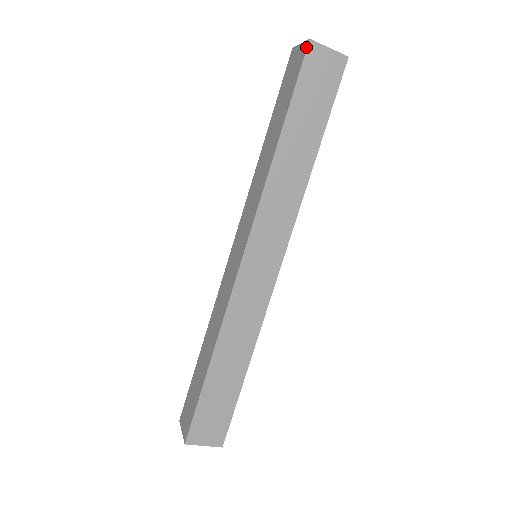
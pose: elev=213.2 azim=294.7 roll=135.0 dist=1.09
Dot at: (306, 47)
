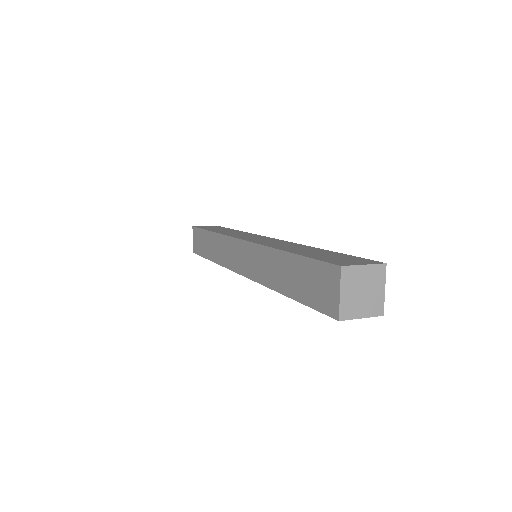
Dot at: (333, 317)
